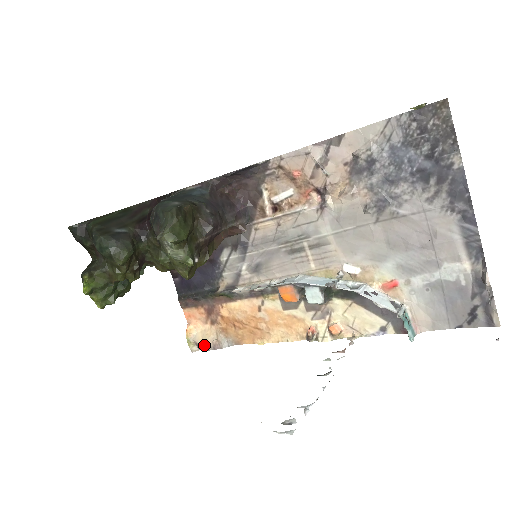
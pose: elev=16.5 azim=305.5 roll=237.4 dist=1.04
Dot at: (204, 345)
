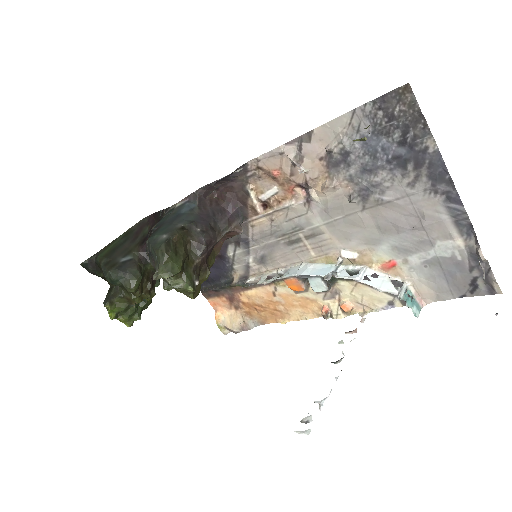
Dot at: (233, 329)
